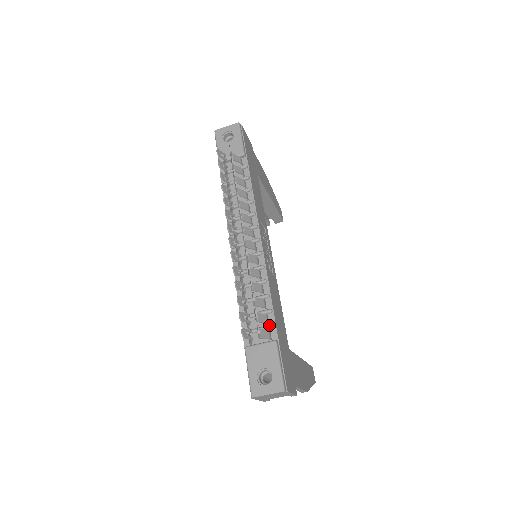
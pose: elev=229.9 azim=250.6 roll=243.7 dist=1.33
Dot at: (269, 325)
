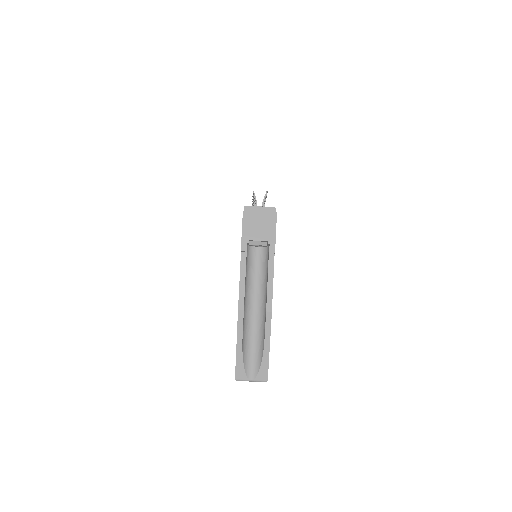
Dot at: occluded
